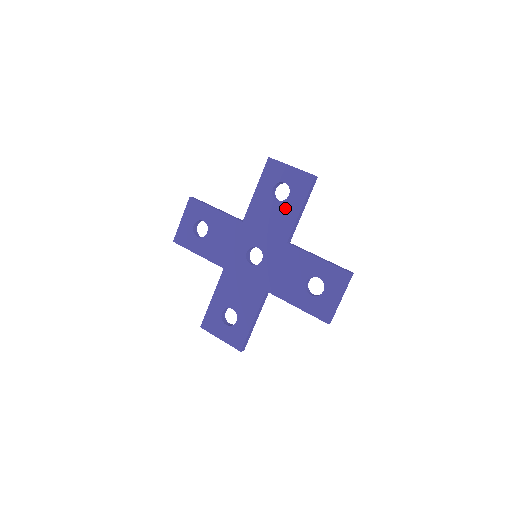
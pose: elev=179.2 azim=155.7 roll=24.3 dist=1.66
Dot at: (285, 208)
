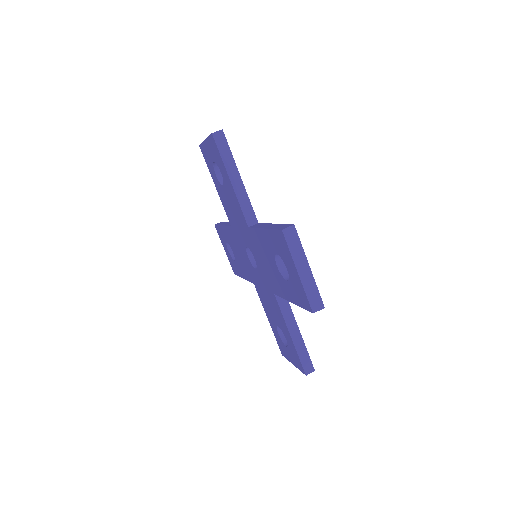
Dot at: (280, 280)
